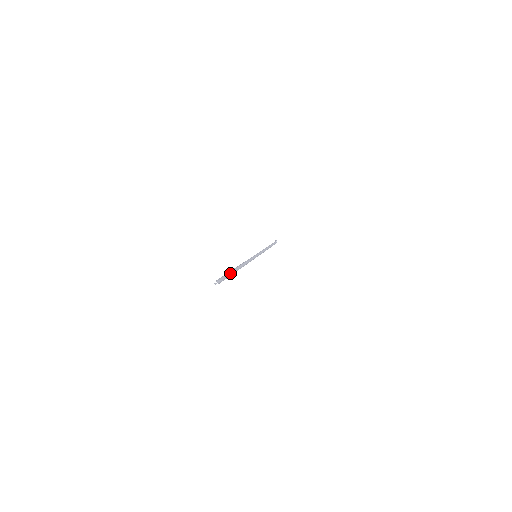
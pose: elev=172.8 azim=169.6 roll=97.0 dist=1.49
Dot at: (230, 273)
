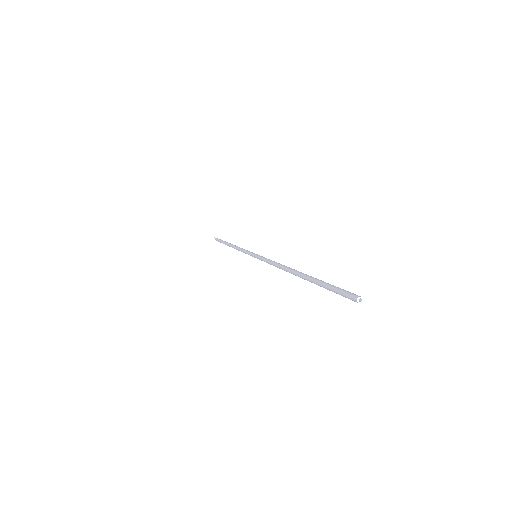
Dot at: (323, 281)
